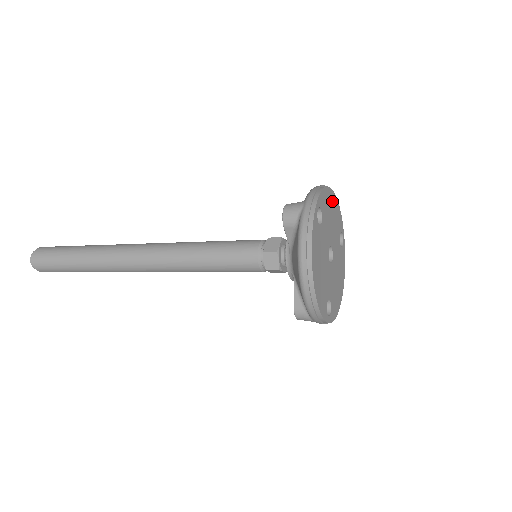
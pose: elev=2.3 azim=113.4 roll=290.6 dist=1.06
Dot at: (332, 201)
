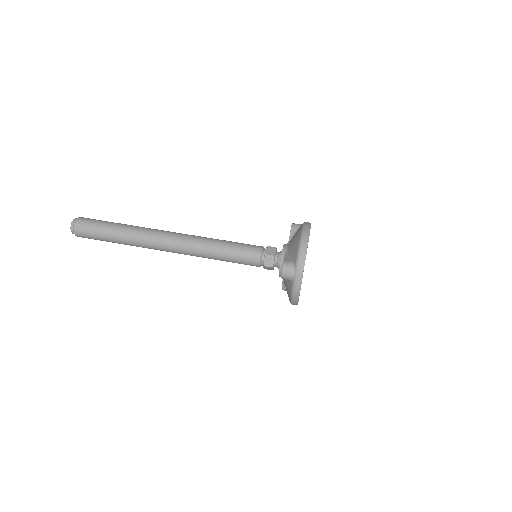
Dot at: occluded
